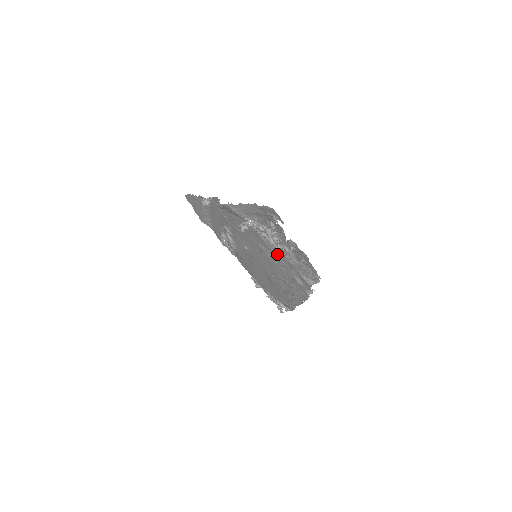
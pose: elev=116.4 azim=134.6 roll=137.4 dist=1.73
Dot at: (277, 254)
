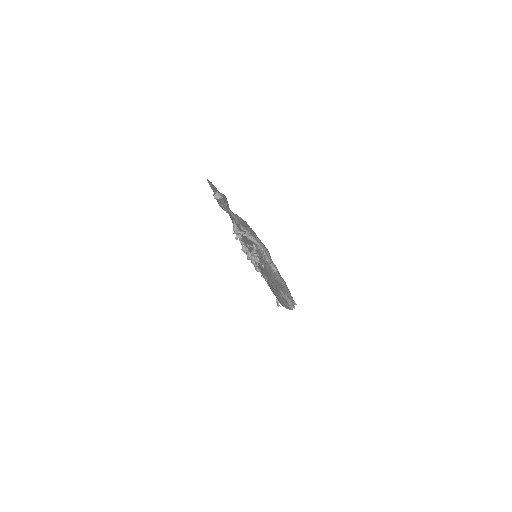
Dot at: (267, 266)
